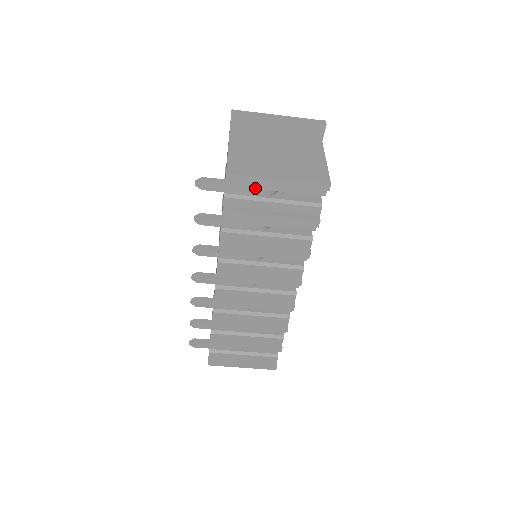
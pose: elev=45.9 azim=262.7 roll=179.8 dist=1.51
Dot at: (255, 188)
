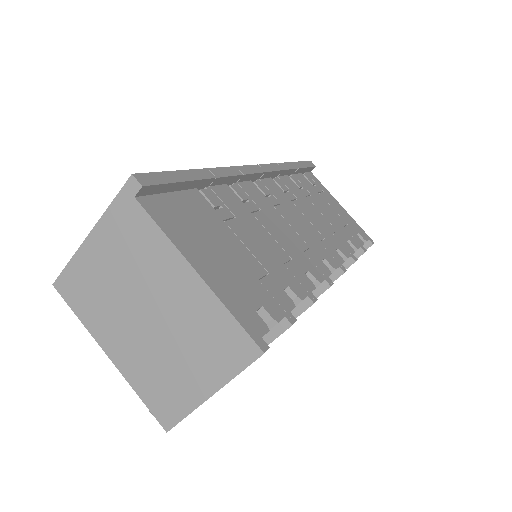
Dot at: occluded
